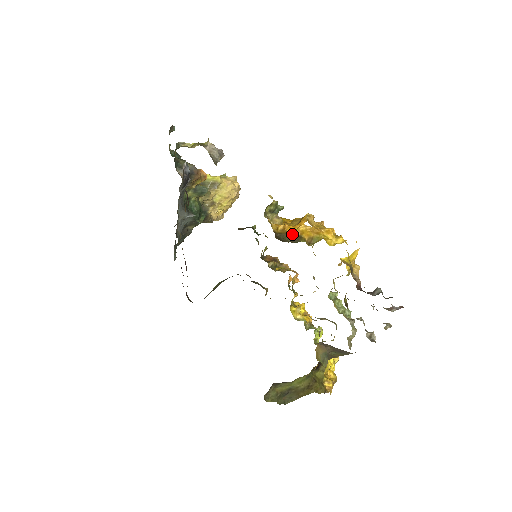
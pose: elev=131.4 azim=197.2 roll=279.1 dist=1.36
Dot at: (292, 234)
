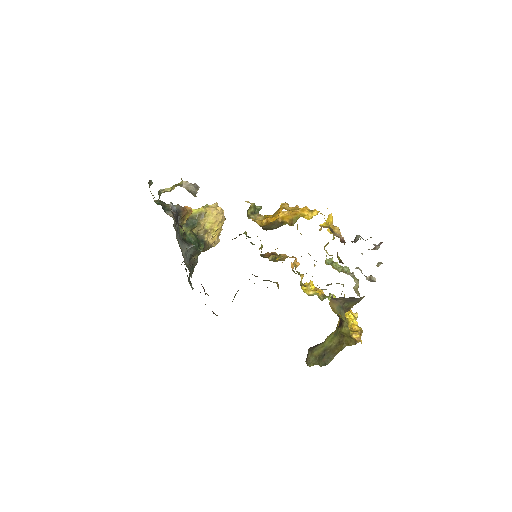
Dot at: (275, 222)
